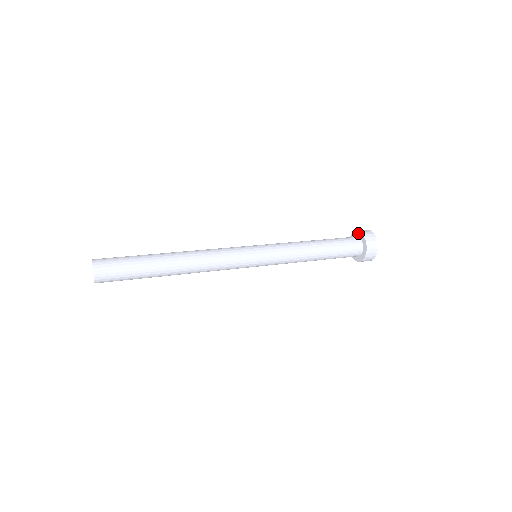
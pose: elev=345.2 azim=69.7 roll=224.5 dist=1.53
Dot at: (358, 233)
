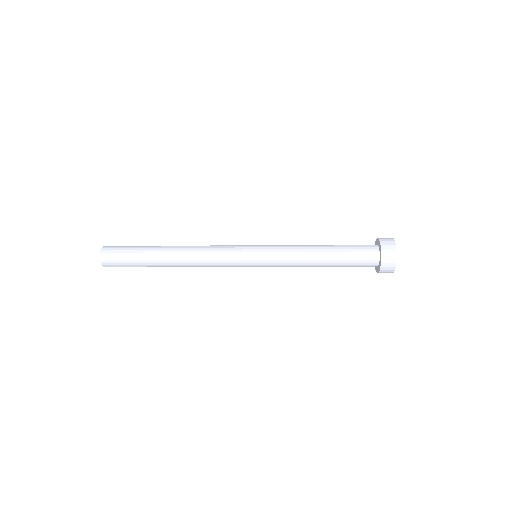
Dot at: (378, 241)
